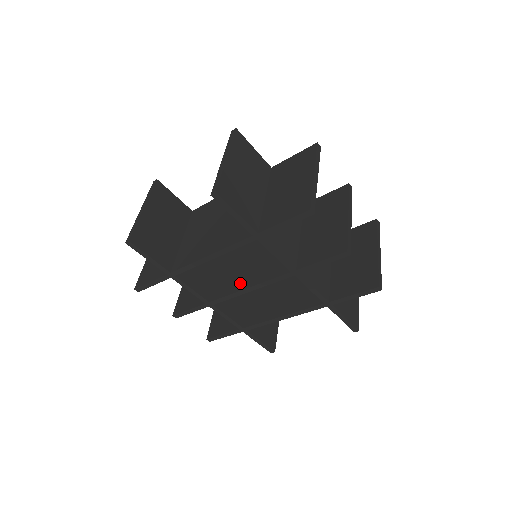
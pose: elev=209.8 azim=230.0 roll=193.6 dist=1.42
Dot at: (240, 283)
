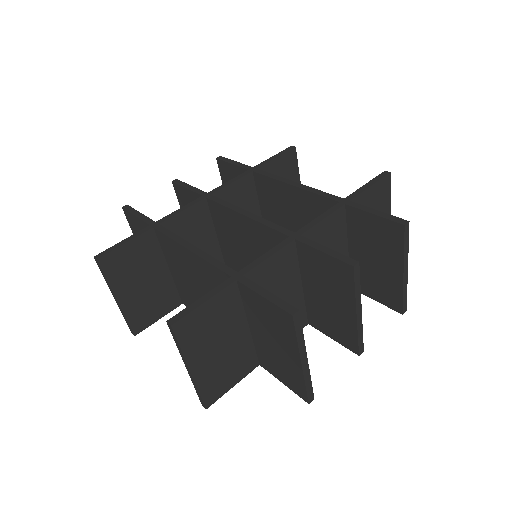
Dot at: occluded
